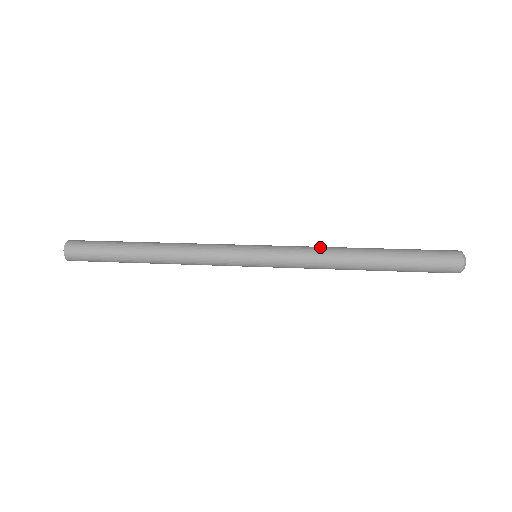
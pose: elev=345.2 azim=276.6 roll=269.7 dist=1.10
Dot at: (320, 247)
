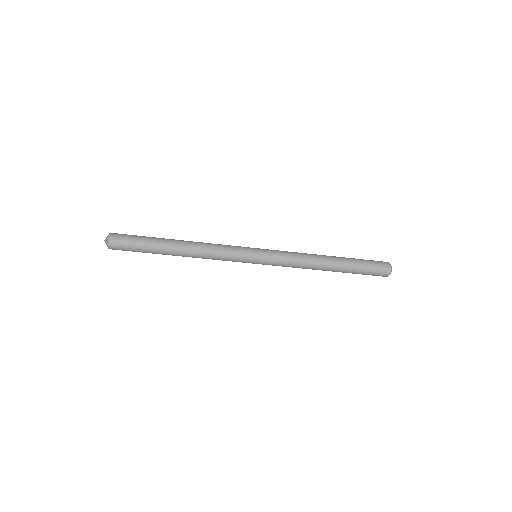
Dot at: occluded
